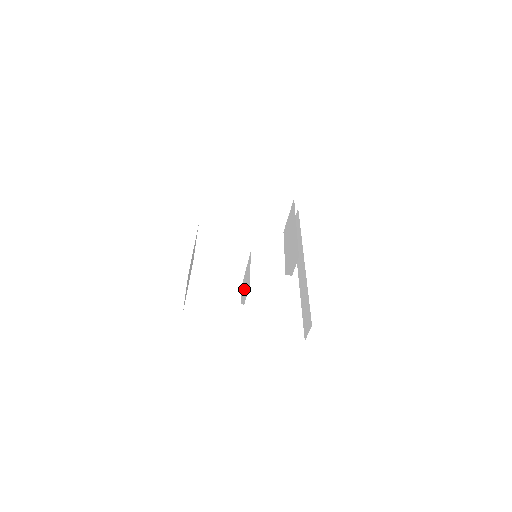
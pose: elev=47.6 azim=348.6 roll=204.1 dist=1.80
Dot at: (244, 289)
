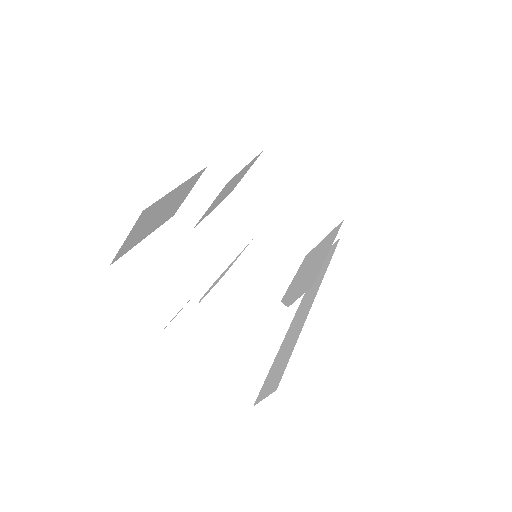
Dot at: occluded
